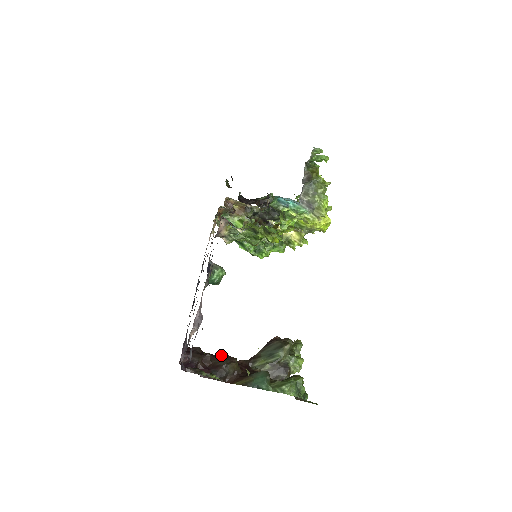
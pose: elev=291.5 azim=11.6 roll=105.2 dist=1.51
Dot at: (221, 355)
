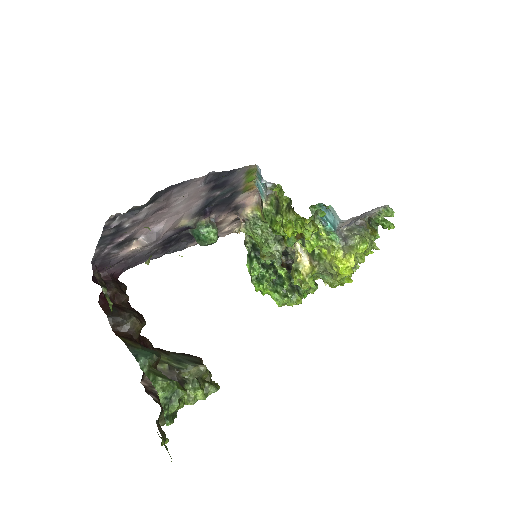
Dot at: occluded
